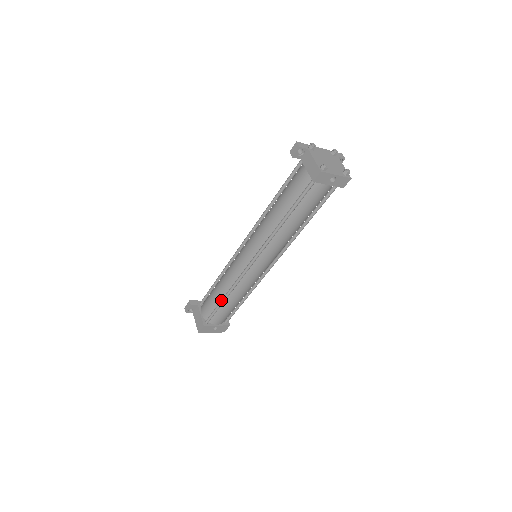
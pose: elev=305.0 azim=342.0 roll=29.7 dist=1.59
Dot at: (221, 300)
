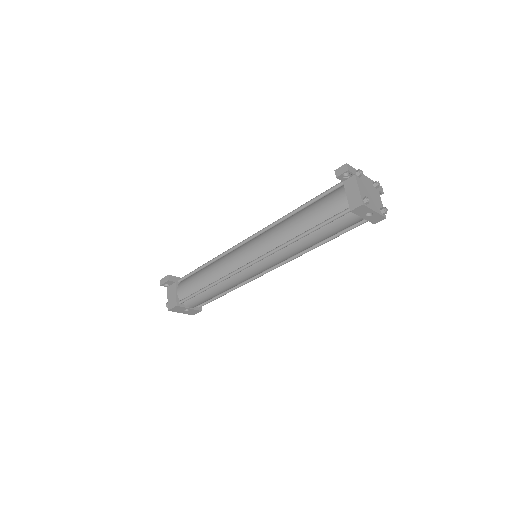
Dot at: (204, 287)
